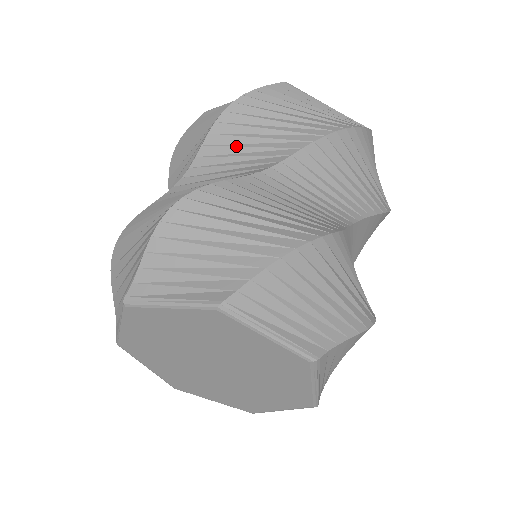
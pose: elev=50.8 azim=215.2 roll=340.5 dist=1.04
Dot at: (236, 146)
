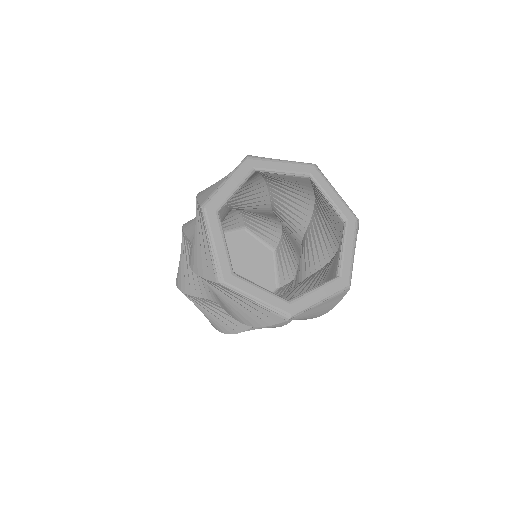
Dot at: occluded
